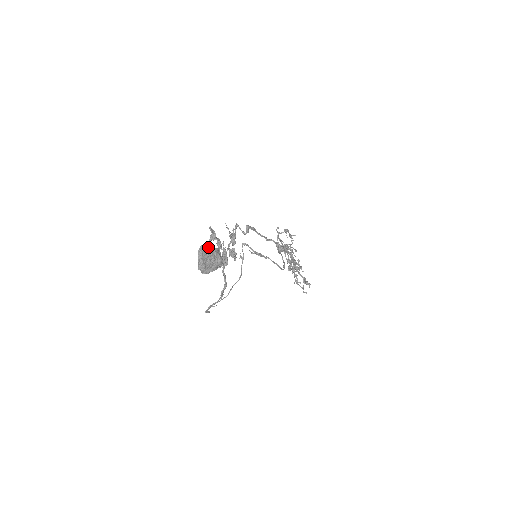
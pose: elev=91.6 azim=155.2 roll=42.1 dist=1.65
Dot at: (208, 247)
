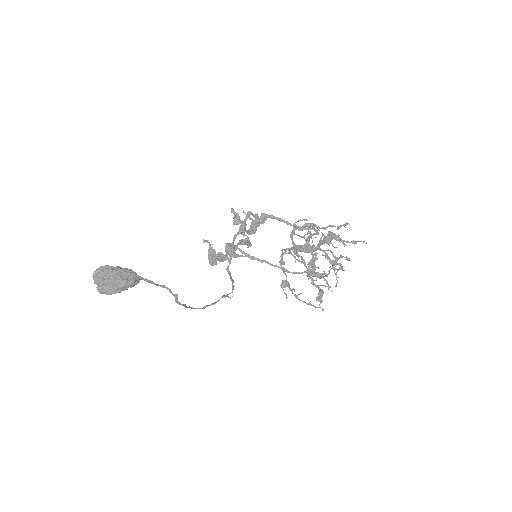
Dot at: (100, 271)
